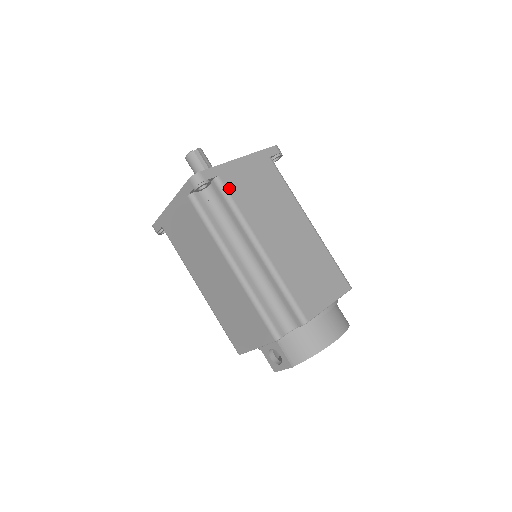
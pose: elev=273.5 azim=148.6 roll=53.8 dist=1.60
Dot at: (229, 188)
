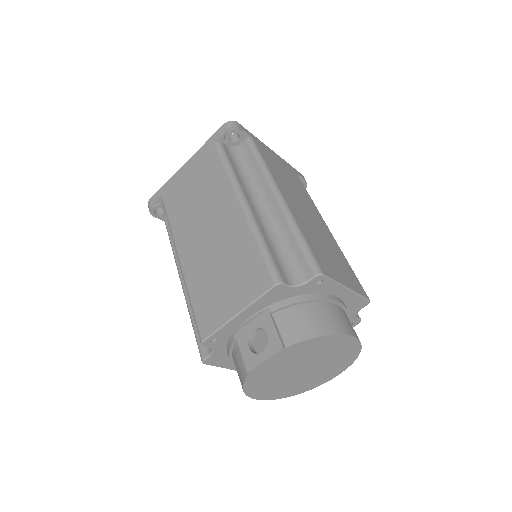
Dot at: (260, 149)
